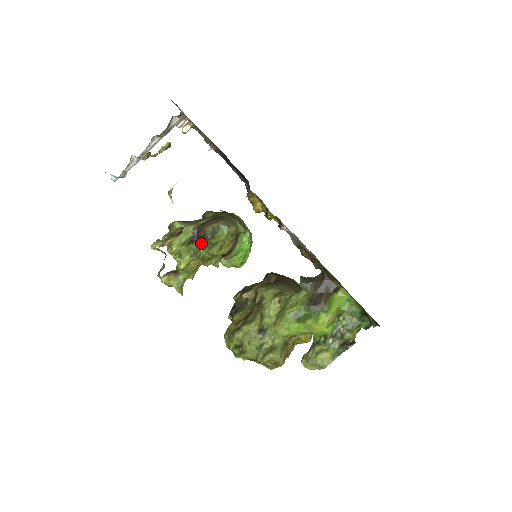
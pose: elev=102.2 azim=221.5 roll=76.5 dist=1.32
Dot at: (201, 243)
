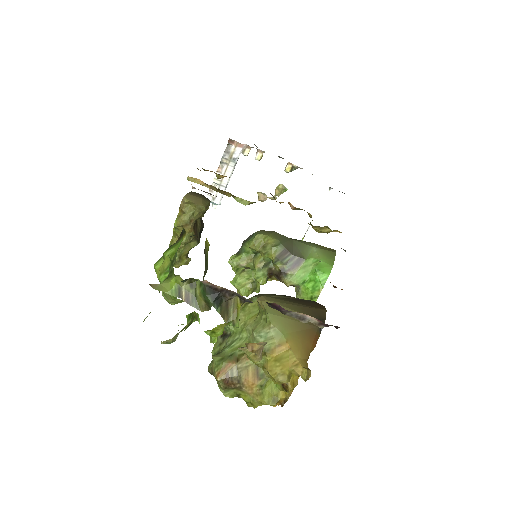
Dot at: (239, 251)
